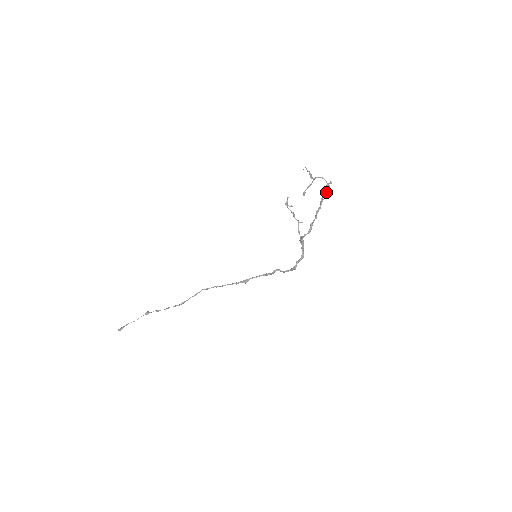
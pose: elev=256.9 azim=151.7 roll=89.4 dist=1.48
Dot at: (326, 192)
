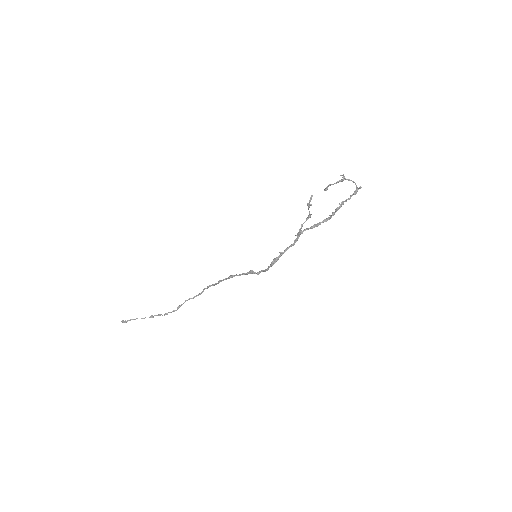
Dot at: (351, 195)
